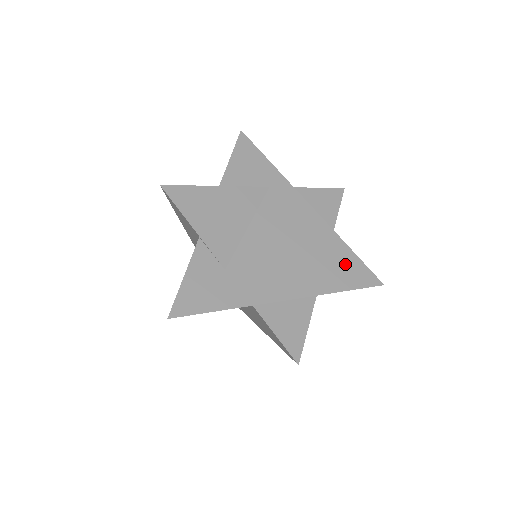
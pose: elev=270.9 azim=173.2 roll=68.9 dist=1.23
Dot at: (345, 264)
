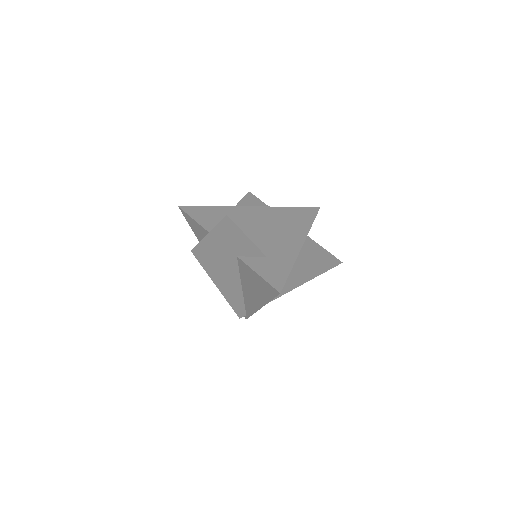
Dot at: (298, 213)
